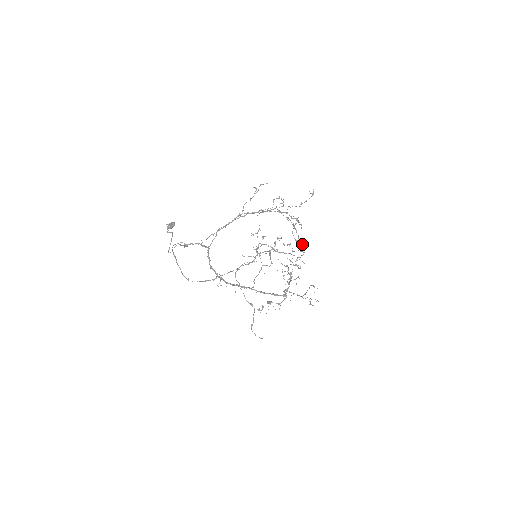
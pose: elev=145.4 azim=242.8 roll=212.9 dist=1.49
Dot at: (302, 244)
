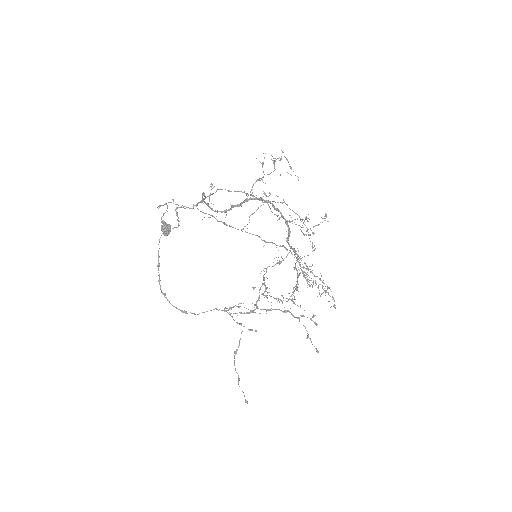
Dot at: occluded
